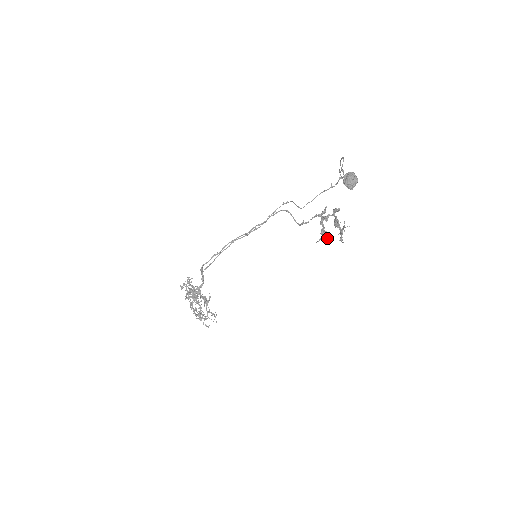
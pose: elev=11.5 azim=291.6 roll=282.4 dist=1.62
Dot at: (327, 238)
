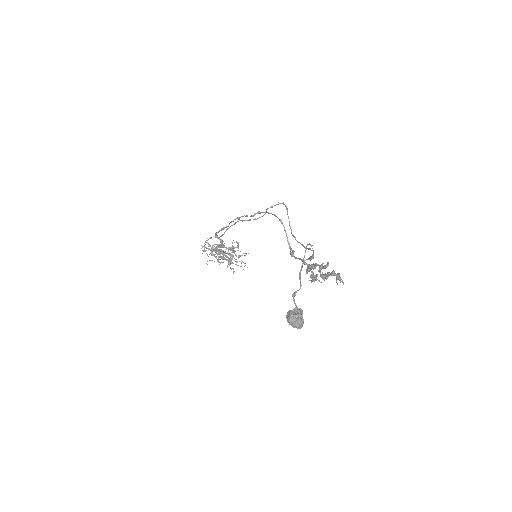
Dot at: (319, 281)
